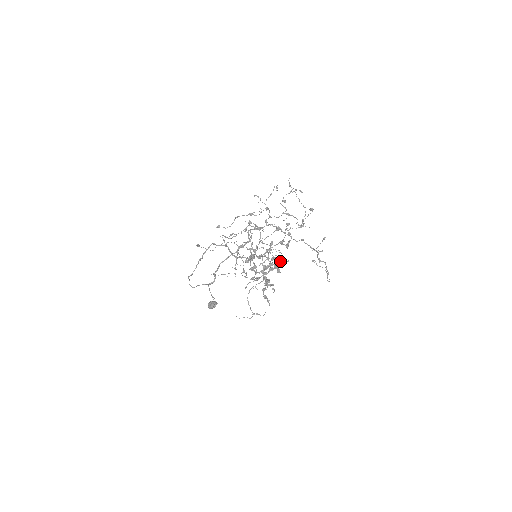
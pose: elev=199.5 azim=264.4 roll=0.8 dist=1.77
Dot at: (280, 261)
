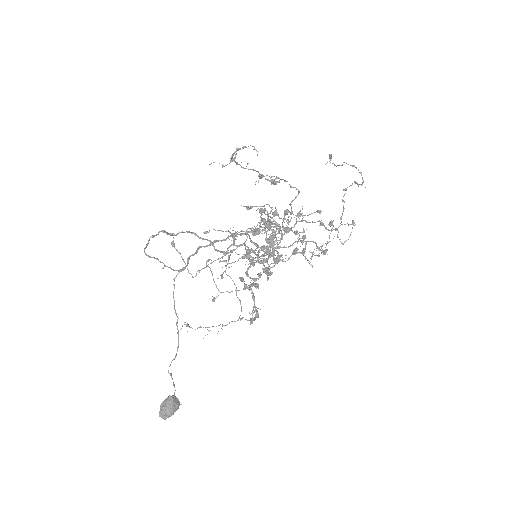
Dot at: (285, 181)
